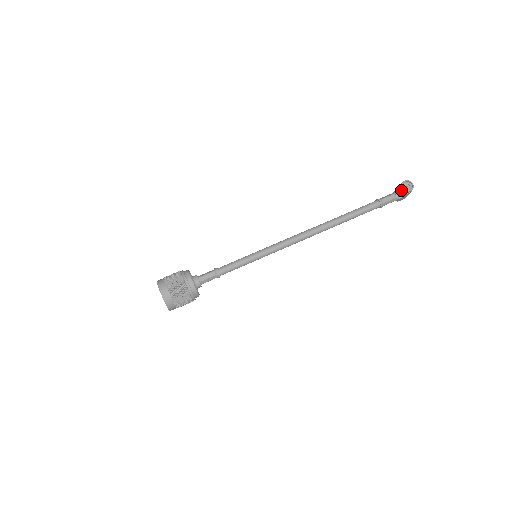
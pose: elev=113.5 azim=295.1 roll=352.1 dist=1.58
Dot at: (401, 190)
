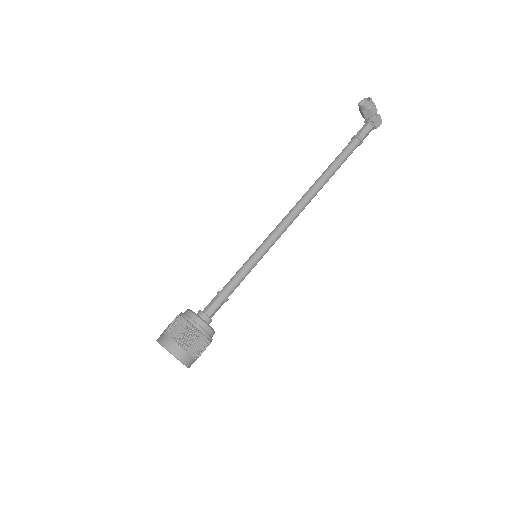
Dot at: (362, 110)
